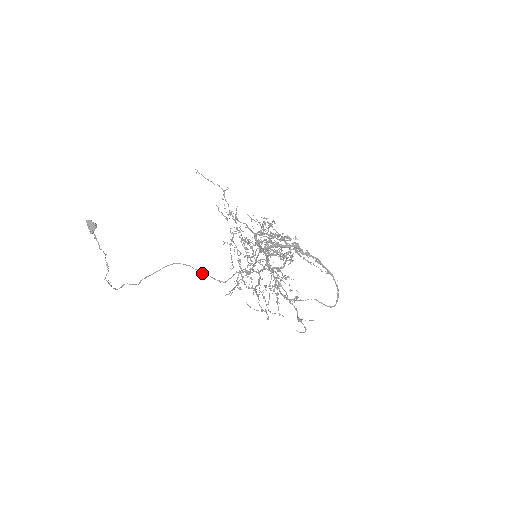
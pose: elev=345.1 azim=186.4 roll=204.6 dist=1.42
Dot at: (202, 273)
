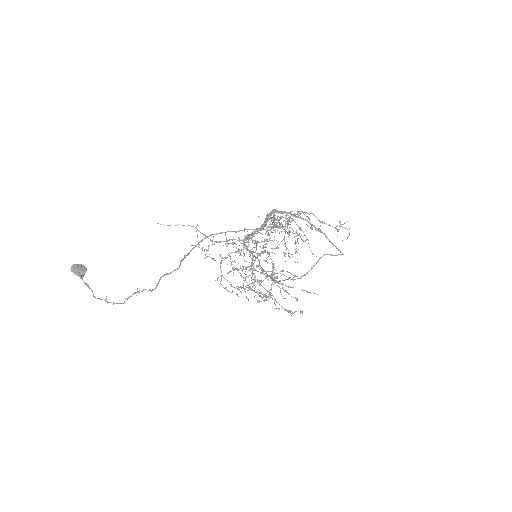
Dot at: (237, 231)
